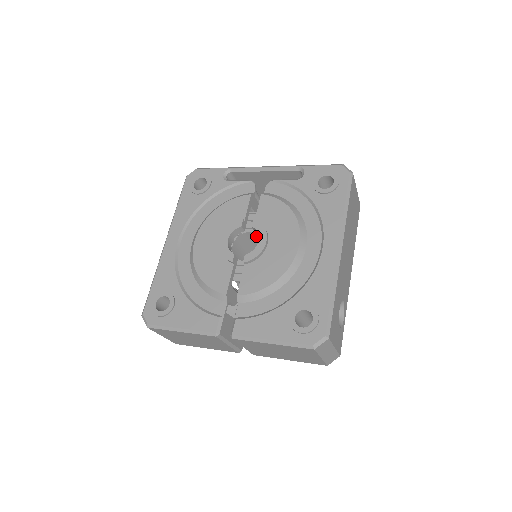
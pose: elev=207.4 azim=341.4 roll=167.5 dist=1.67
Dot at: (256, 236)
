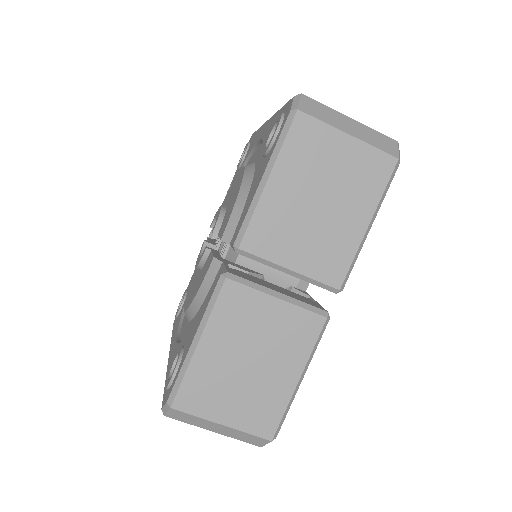
Dot at: occluded
